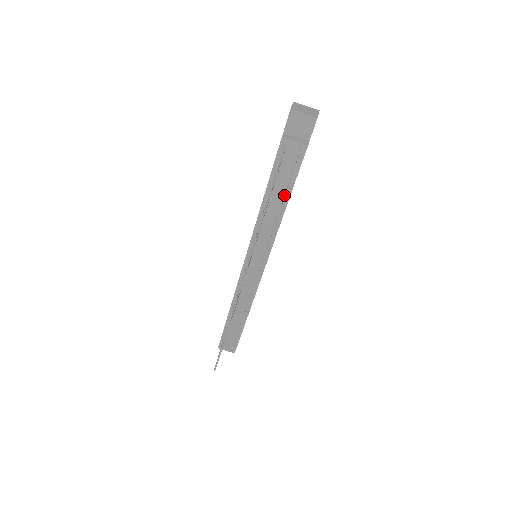
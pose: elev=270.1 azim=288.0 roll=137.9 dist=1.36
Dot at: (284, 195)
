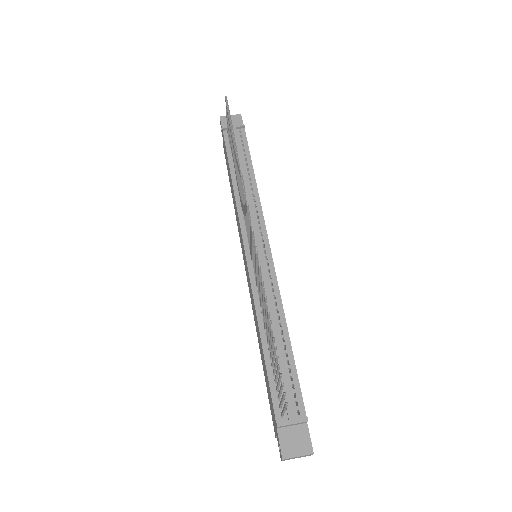
Dot at: (248, 174)
